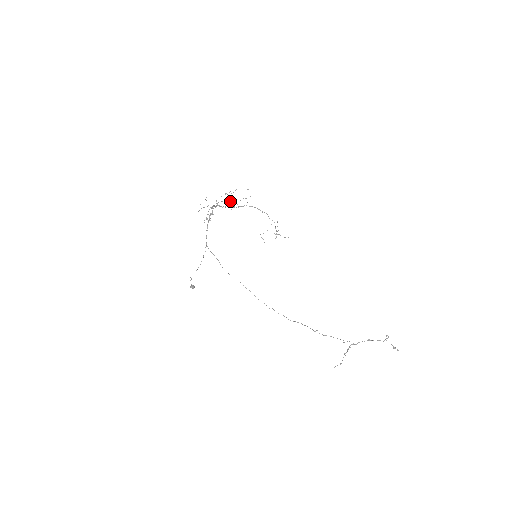
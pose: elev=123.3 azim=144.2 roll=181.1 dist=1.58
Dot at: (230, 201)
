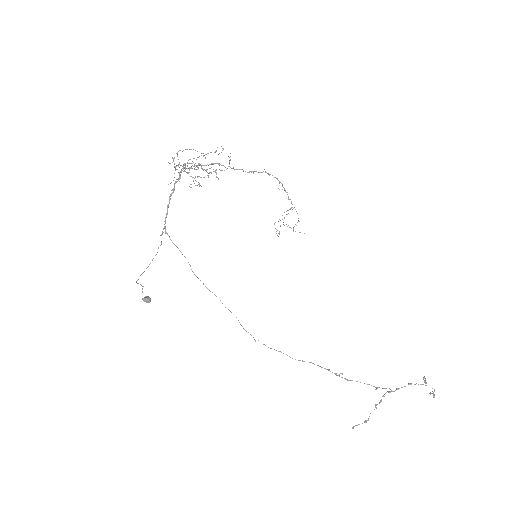
Dot at: occluded
